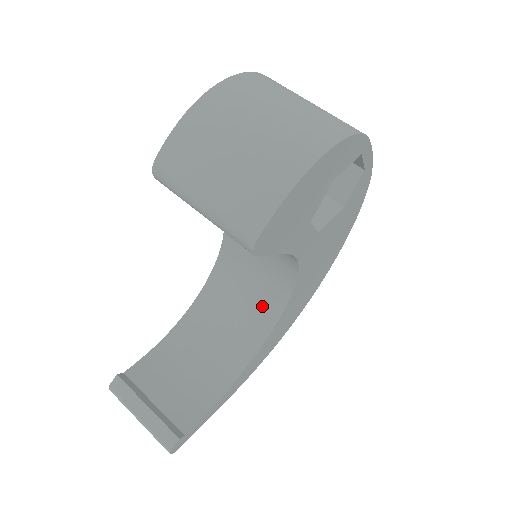
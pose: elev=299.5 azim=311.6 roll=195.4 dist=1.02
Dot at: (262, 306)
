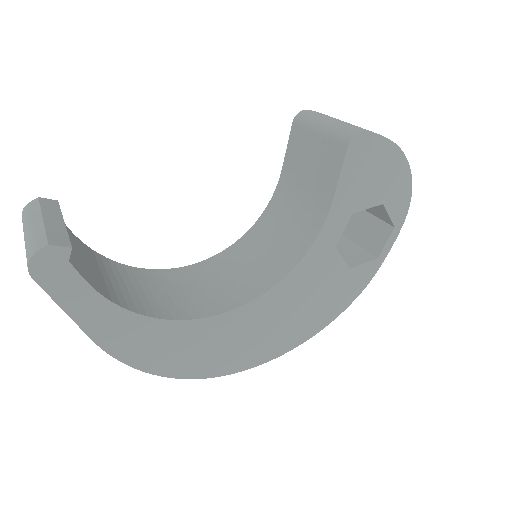
Dot at: (216, 299)
